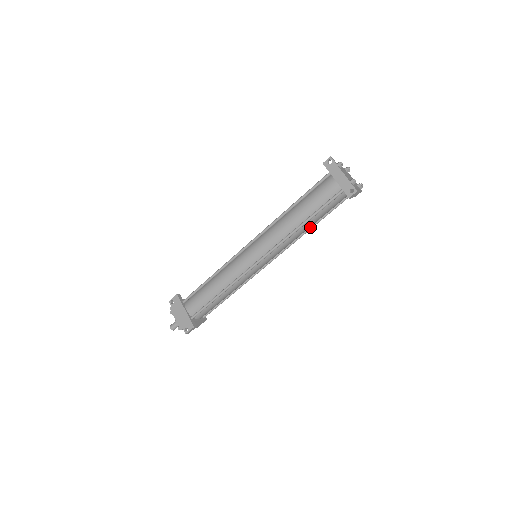
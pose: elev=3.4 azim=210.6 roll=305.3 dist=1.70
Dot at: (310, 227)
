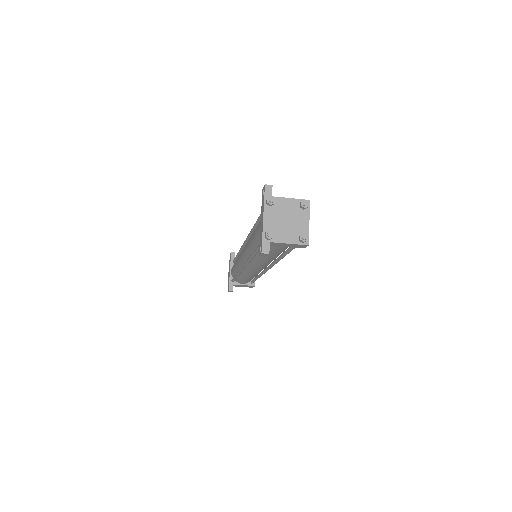
Dot at: (280, 256)
